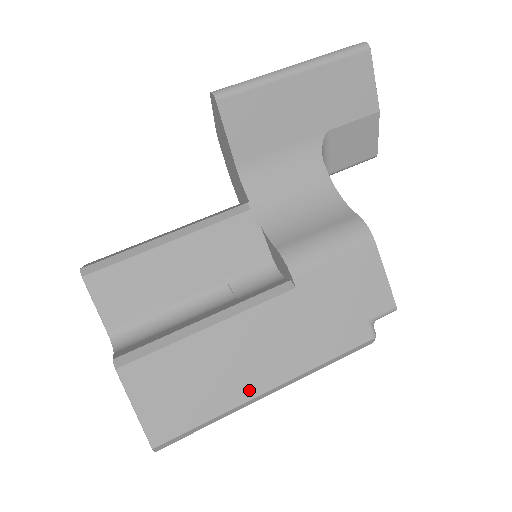
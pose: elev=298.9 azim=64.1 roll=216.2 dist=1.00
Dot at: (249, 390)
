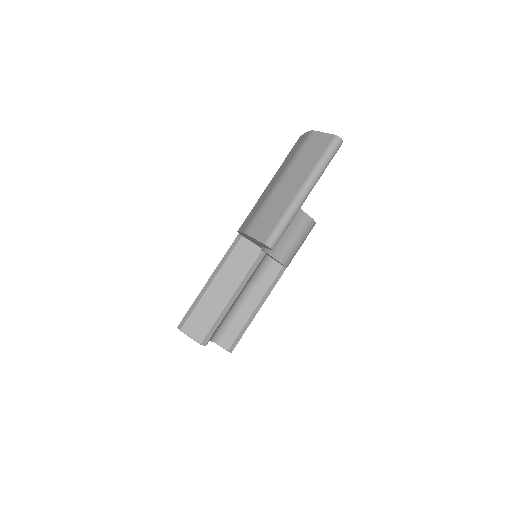
Dot at: occluded
